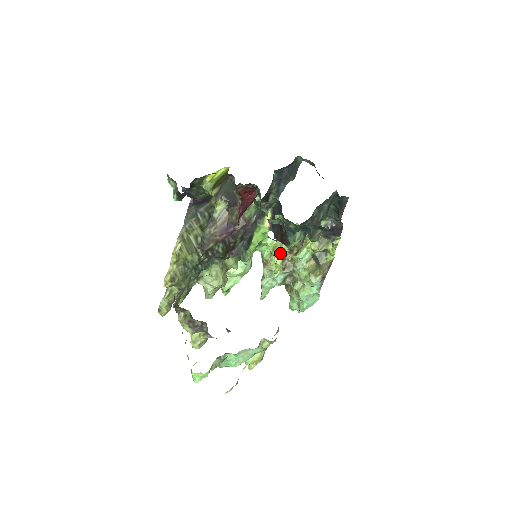
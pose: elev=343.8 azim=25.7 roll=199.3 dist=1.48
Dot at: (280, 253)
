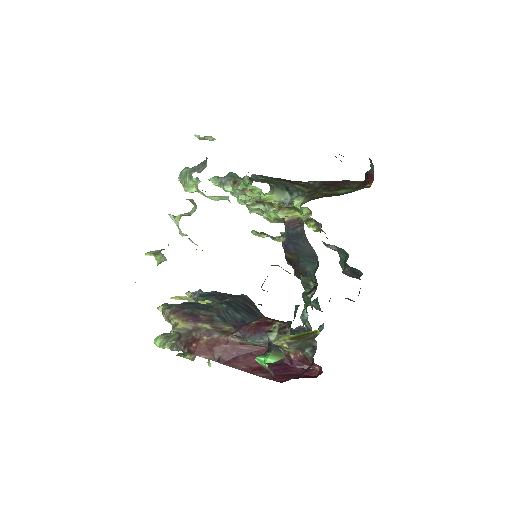
Dot at: occluded
